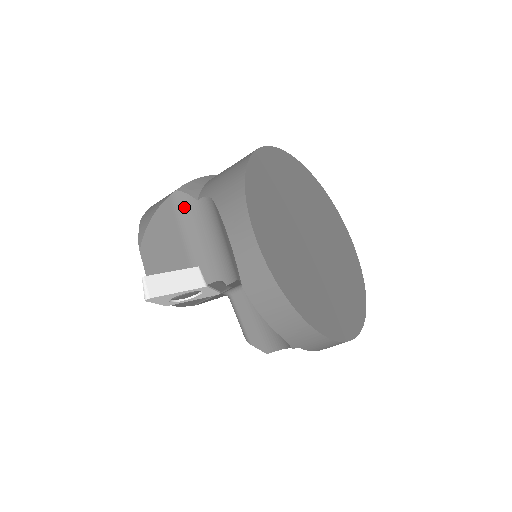
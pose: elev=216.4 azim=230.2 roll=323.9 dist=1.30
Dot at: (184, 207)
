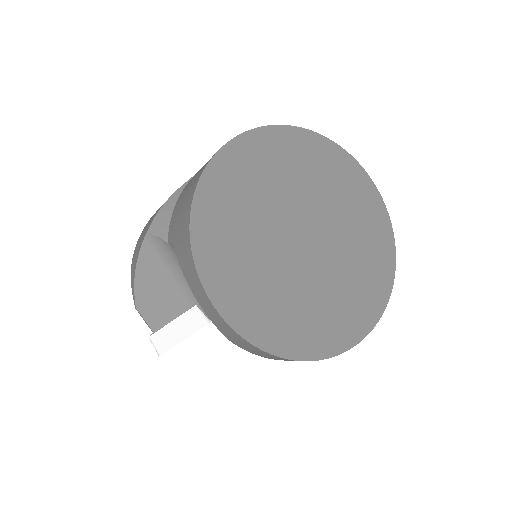
Dot at: (160, 250)
